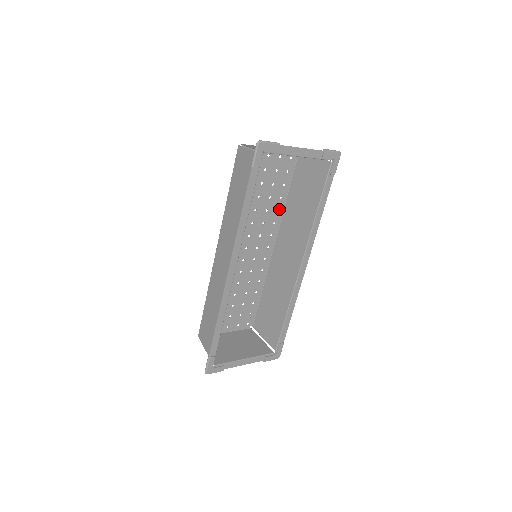
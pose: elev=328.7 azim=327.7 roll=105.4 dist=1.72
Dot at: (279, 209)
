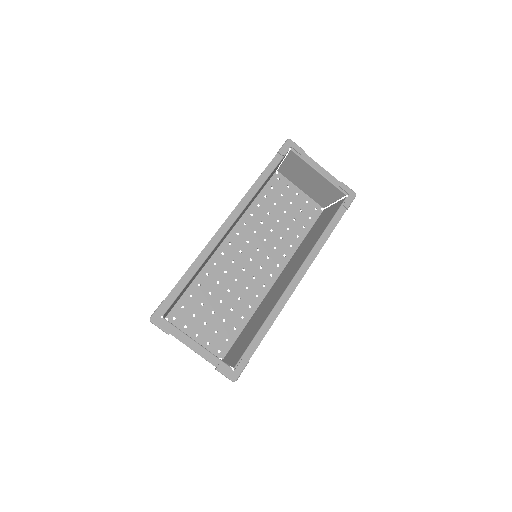
Dot at: (293, 246)
